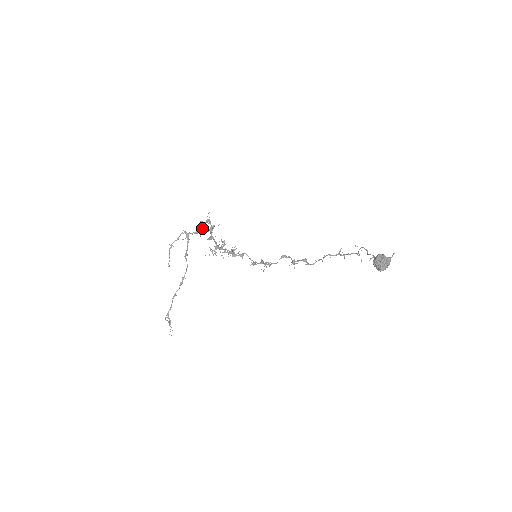
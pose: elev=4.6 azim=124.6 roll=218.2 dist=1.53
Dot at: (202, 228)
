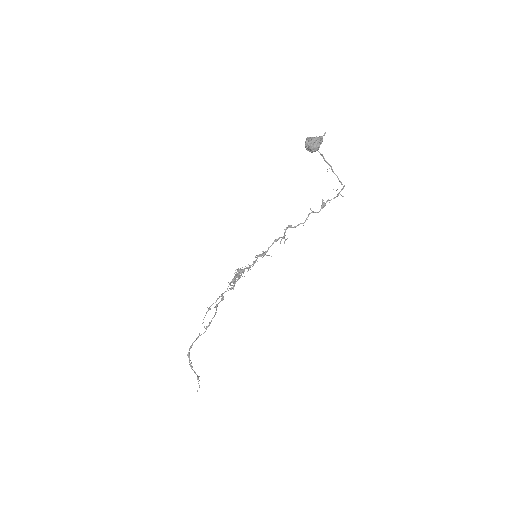
Dot at: (234, 284)
